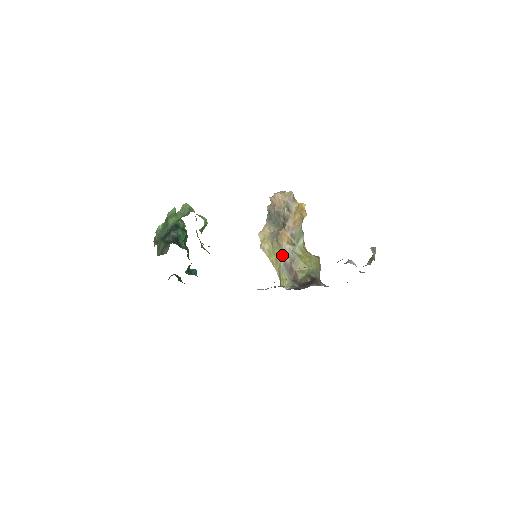
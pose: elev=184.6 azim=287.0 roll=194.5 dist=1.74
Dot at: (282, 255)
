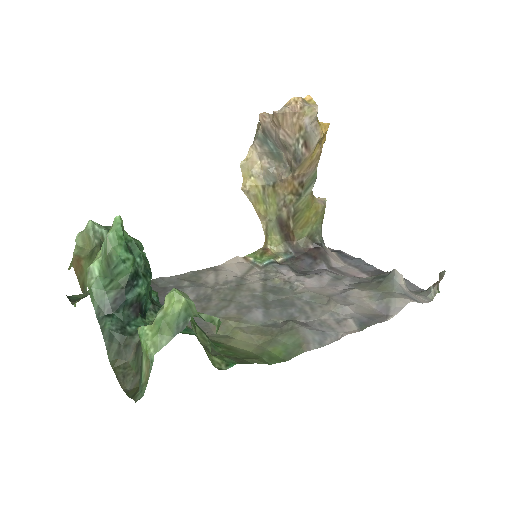
Dot at: (277, 208)
